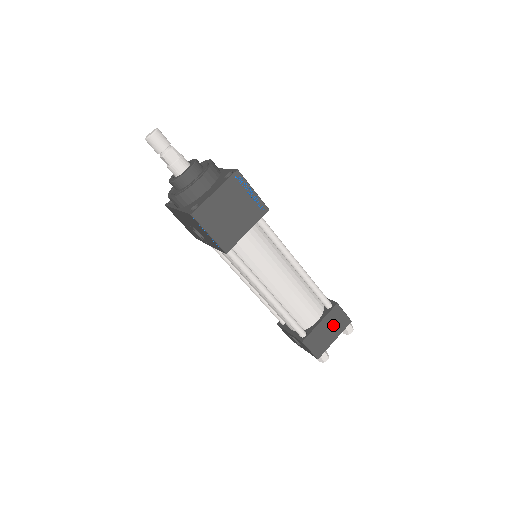
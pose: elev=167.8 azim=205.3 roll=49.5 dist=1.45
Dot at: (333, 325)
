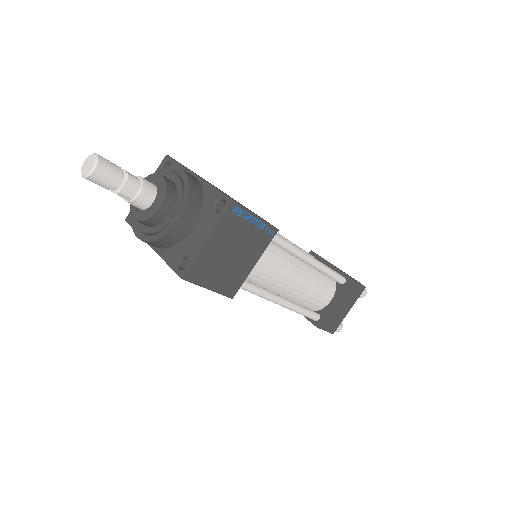
Dot at: (347, 299)
